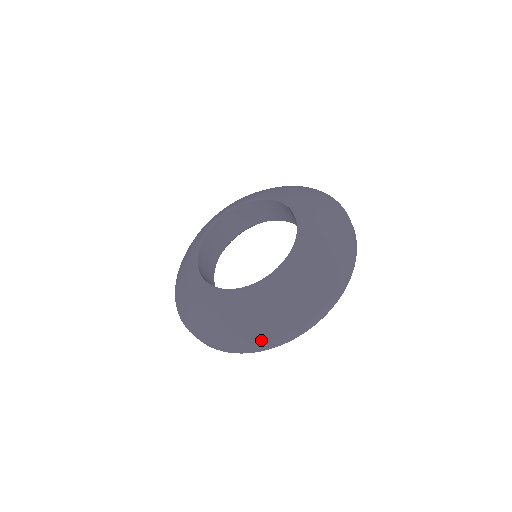
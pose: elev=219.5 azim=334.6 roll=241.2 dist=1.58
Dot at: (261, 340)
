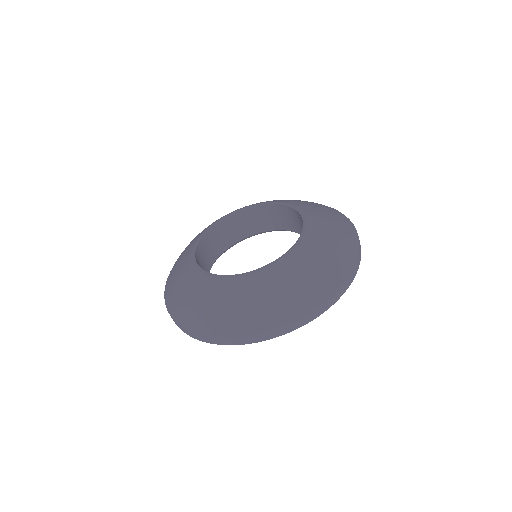
Dot at: (274, 323)
